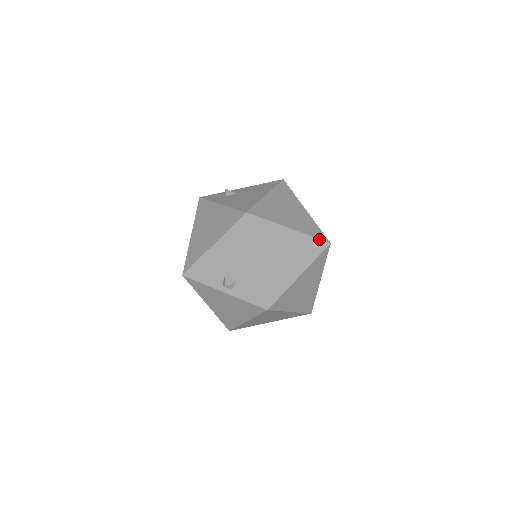
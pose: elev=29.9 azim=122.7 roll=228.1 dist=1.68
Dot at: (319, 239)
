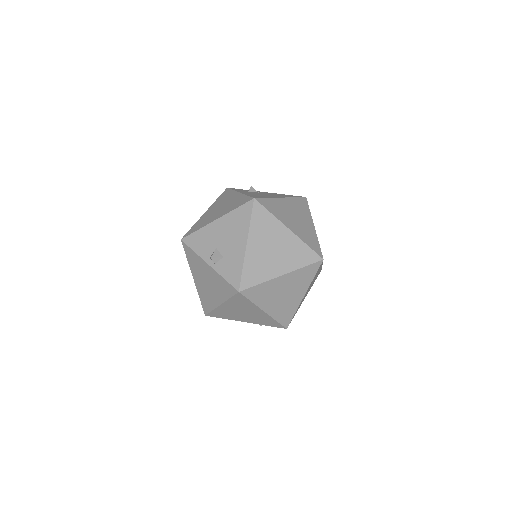
Dot at: (314, 251)
